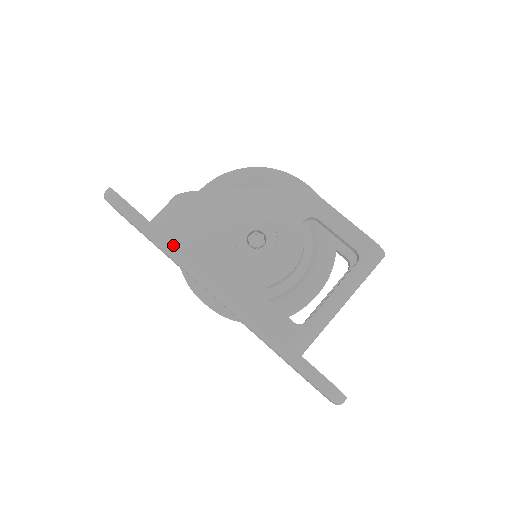
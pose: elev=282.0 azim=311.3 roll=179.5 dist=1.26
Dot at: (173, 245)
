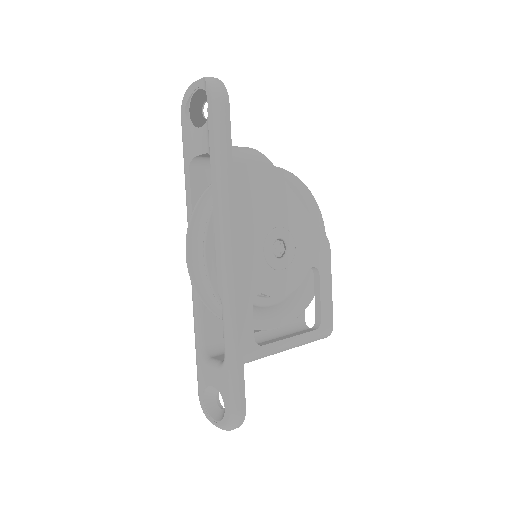
Dot at: (232, 189)
